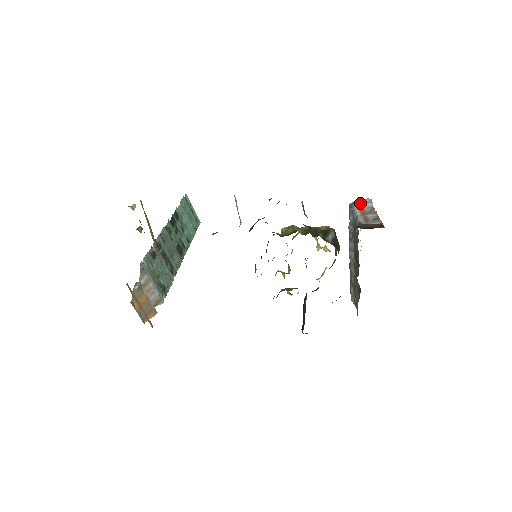
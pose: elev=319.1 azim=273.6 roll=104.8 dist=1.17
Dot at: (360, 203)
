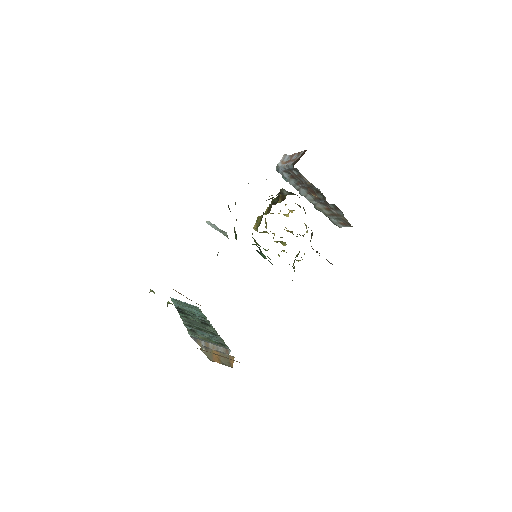
Dot at: (281, 162)
